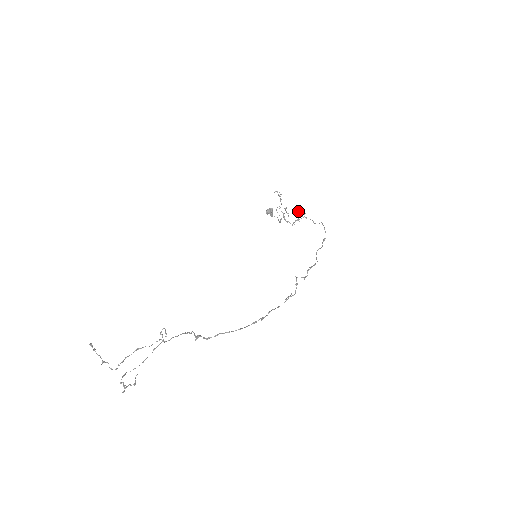
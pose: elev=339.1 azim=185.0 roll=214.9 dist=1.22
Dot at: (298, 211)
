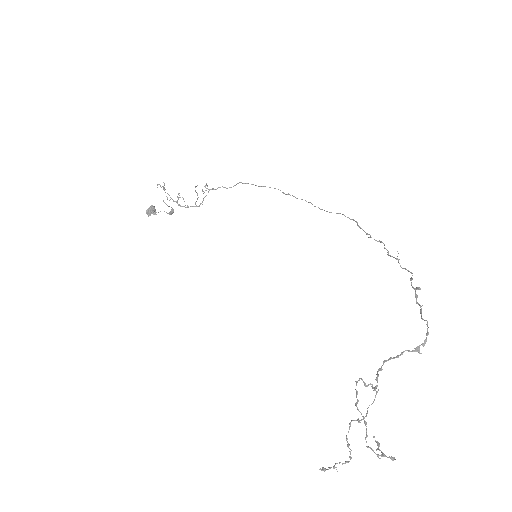
Dot at: occluded
